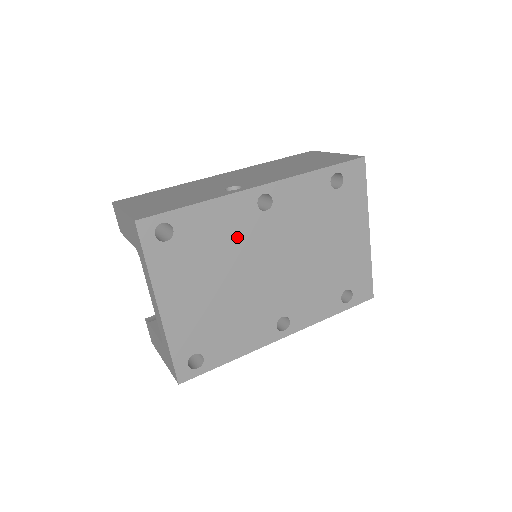
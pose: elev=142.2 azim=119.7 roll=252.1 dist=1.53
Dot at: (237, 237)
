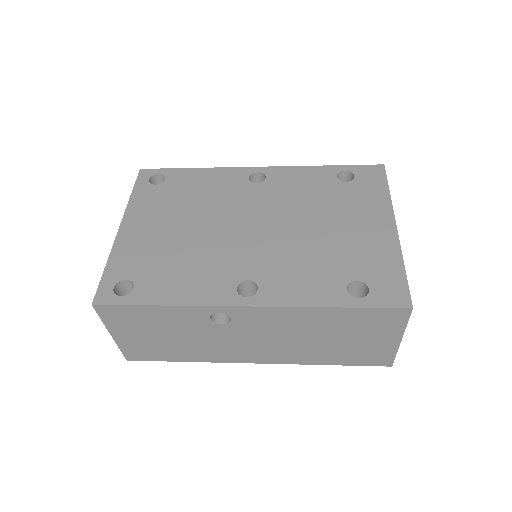
Dot at: (220, 195)
